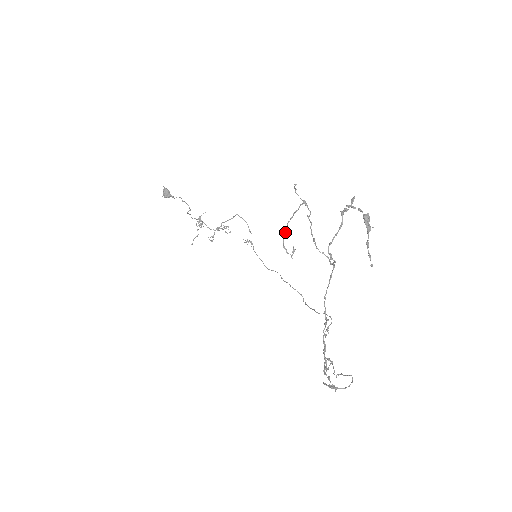
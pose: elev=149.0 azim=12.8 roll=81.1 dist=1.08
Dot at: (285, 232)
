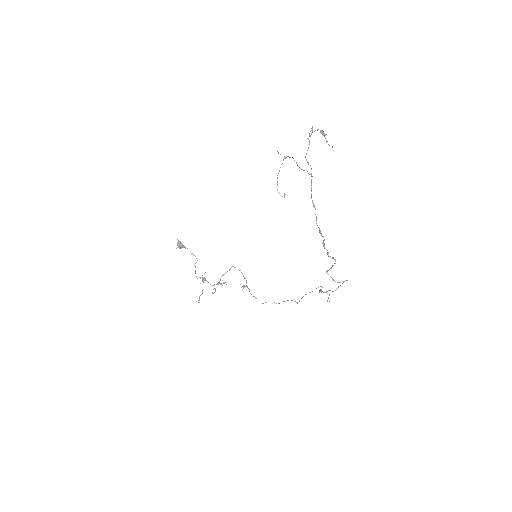
Dot at: (277, 181)
